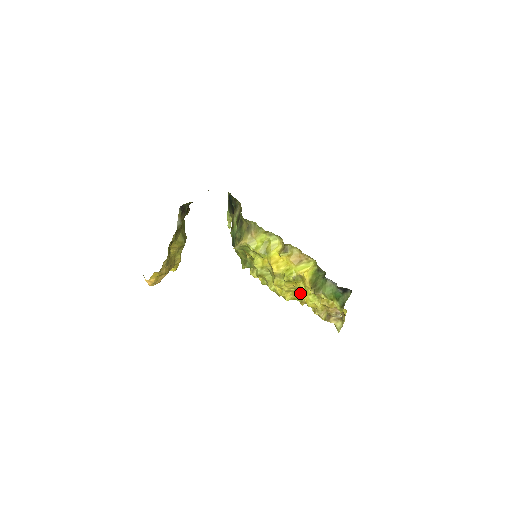
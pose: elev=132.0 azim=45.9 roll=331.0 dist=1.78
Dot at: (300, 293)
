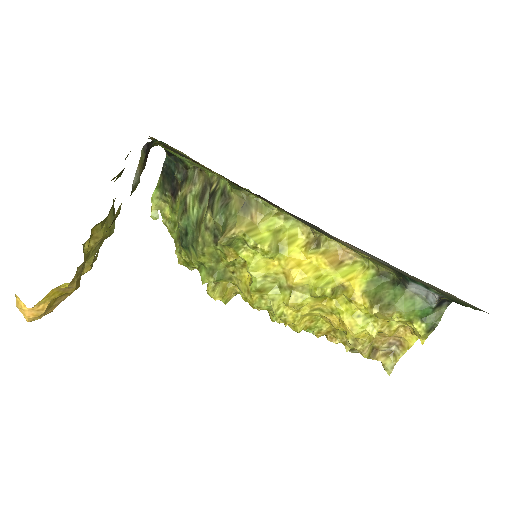
Dot at: (331, 316)
